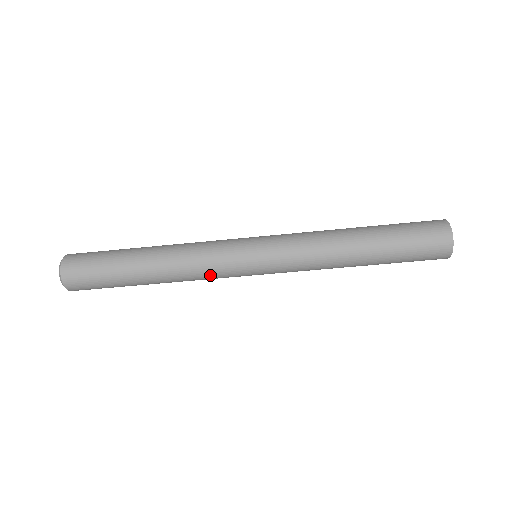
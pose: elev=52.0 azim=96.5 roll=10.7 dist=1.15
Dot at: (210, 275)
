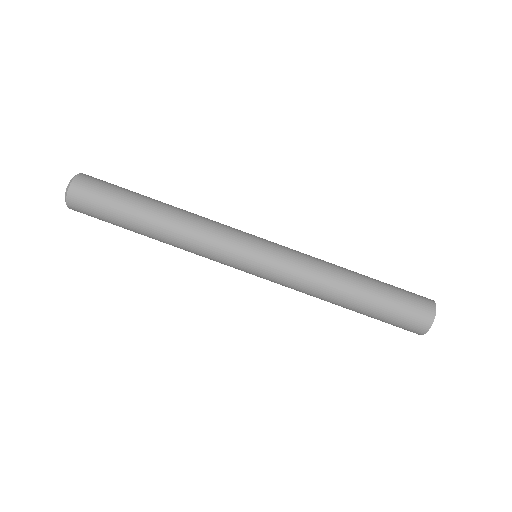
Dot at: (213, 238)
